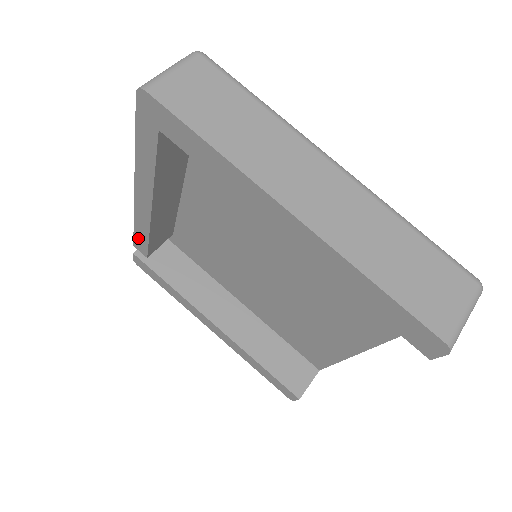
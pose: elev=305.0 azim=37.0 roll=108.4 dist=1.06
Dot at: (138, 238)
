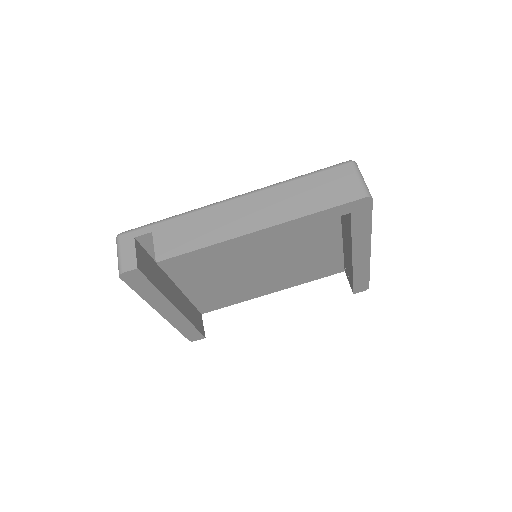
Dot at: (184, 257)
